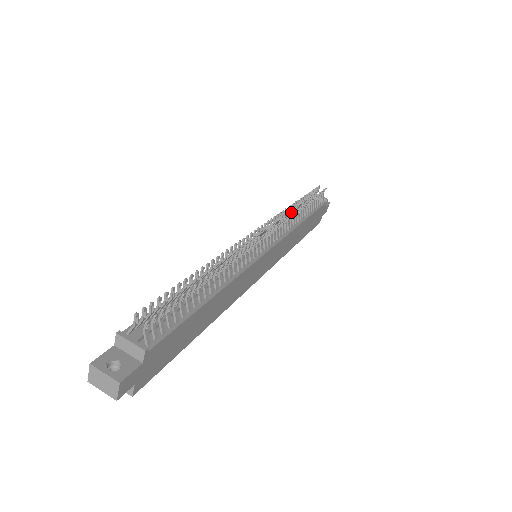
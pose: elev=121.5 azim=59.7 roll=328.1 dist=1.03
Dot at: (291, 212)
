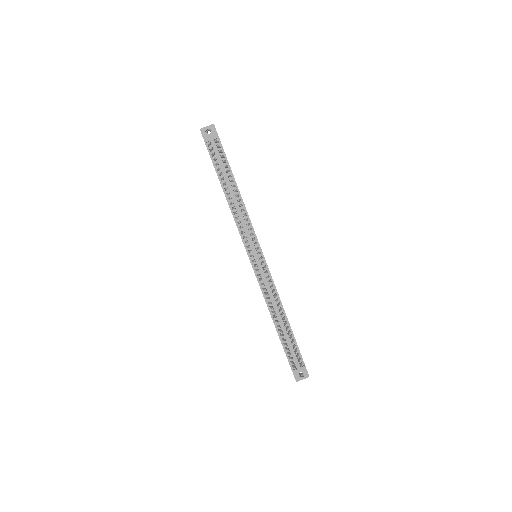
Dot at: (230, 200)
